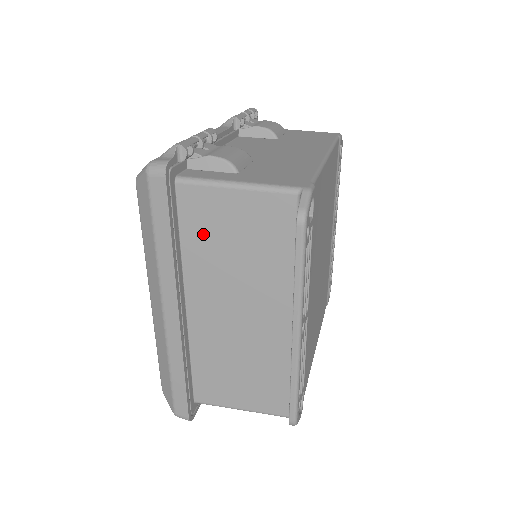
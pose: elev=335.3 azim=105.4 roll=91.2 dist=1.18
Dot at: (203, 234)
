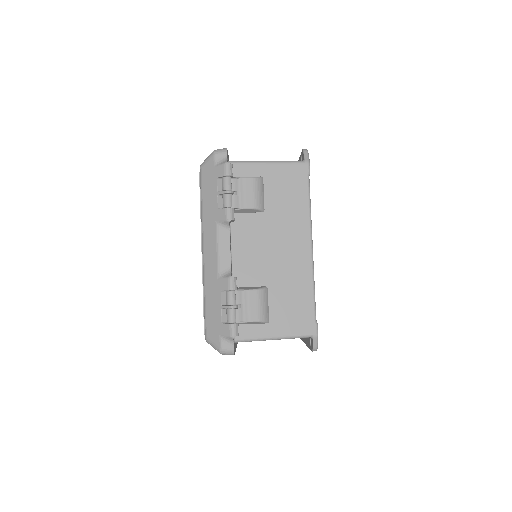
Dot at: occluded
